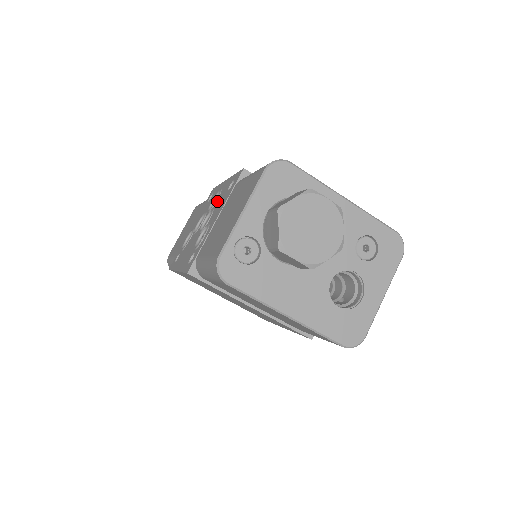
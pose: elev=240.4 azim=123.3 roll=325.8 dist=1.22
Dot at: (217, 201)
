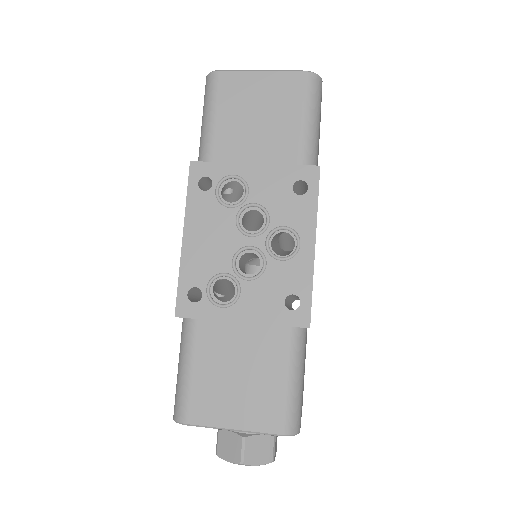
Dot at: (277, 267)
